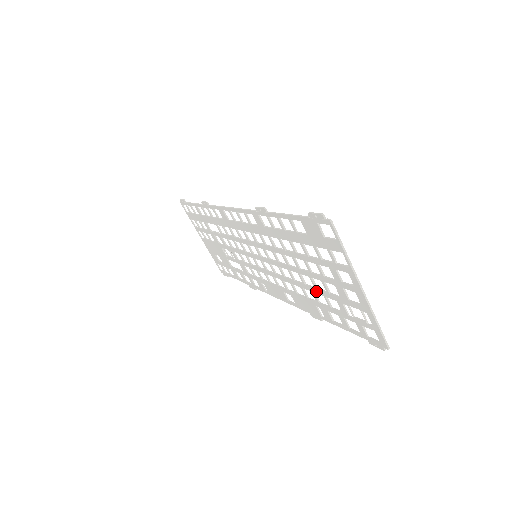
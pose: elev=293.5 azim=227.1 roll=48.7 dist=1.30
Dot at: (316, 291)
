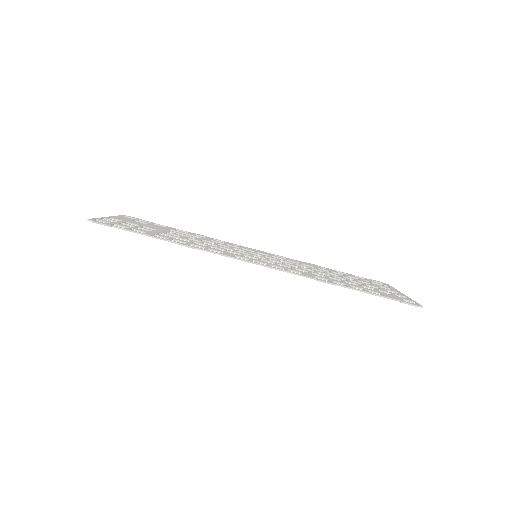
Dot at: (339, 276)
